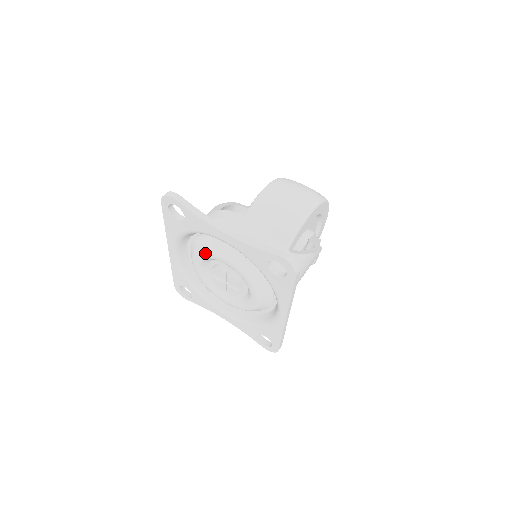
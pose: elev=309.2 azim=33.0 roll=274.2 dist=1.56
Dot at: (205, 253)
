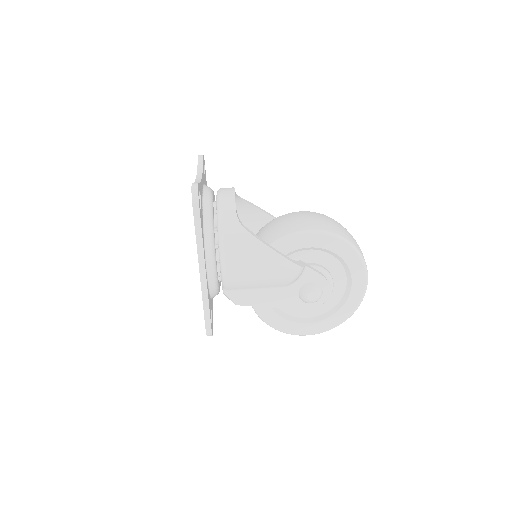
Dot at: occluded
